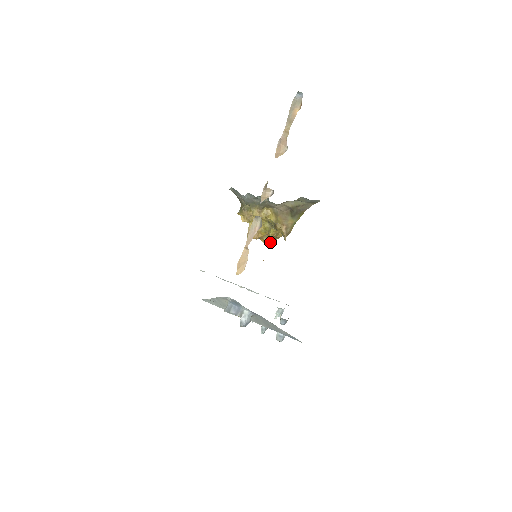
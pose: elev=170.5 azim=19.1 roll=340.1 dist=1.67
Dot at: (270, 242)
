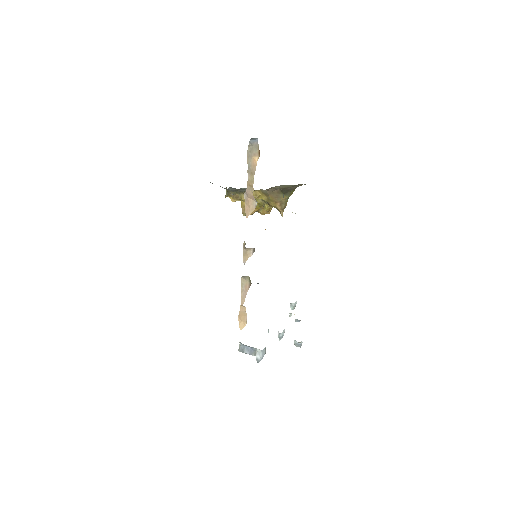
Dot at: occluded
